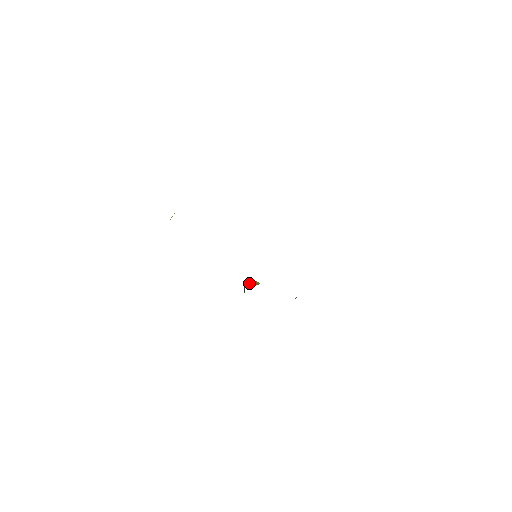
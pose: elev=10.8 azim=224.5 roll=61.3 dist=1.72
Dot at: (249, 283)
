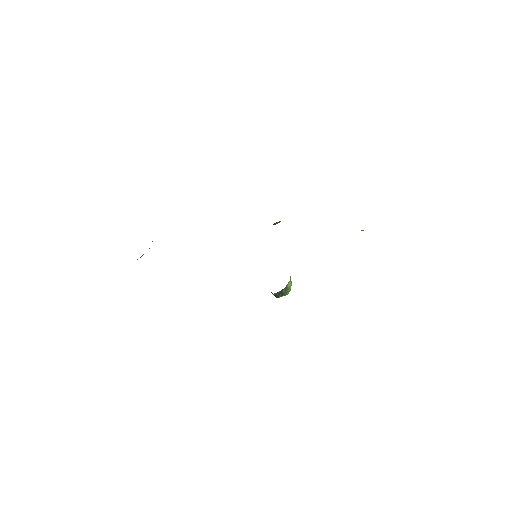
Dot at: occluded
